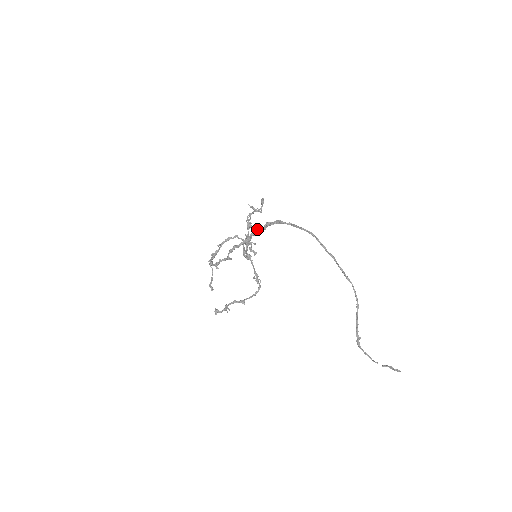
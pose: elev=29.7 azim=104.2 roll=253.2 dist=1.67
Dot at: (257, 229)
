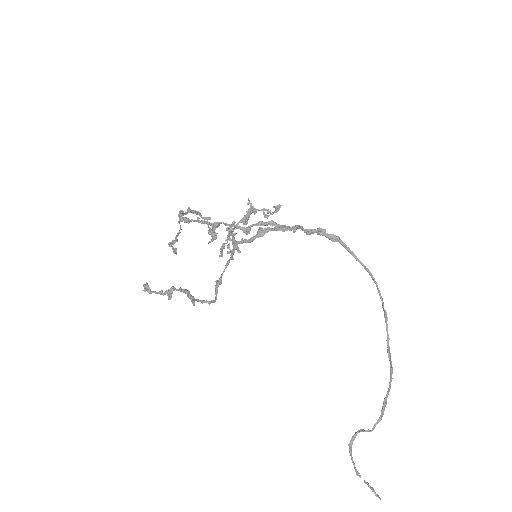
Dot at: (302, 226)
